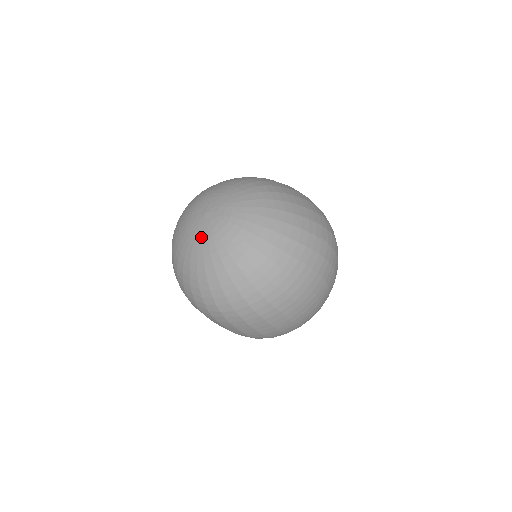
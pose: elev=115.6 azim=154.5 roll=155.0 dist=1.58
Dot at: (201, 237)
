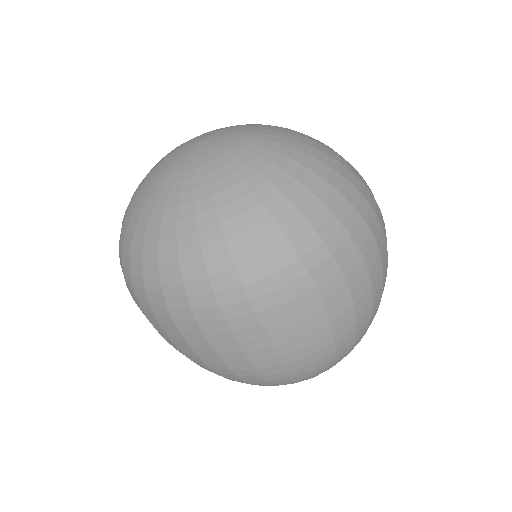
Dot at: (207, 160)
